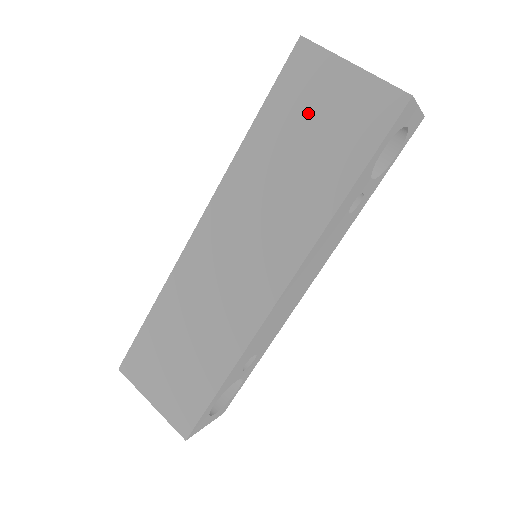
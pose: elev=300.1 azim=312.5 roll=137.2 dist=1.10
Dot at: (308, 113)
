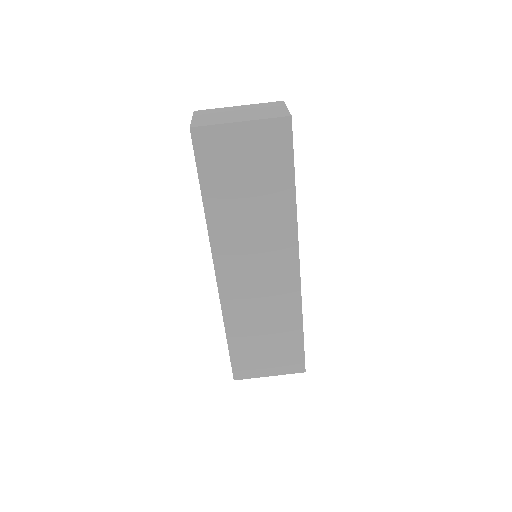
Dot at: (234, 167)
